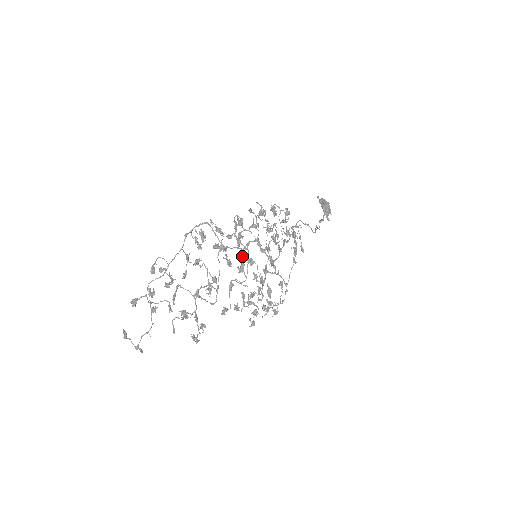
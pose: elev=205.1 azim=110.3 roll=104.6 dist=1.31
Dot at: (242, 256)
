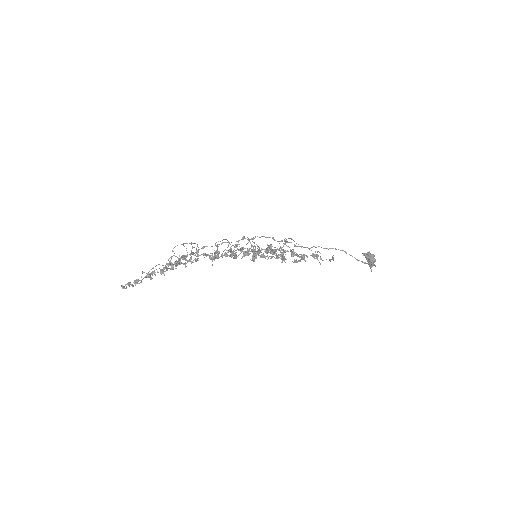
Dot at: occluded
